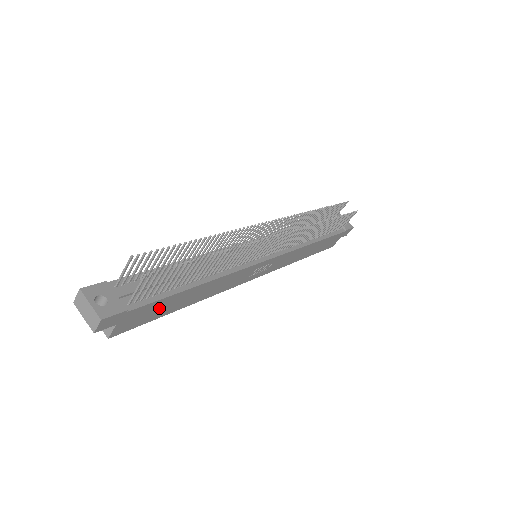
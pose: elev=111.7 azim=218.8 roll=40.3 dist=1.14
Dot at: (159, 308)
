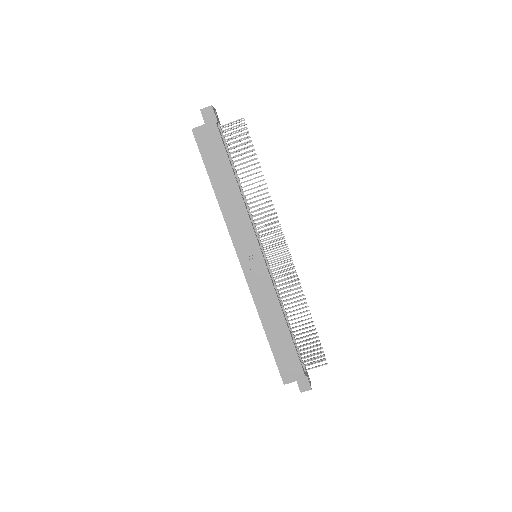
Dot at: (216, 156)
